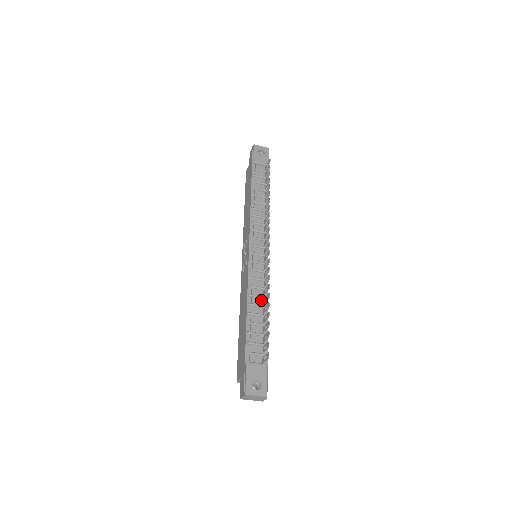
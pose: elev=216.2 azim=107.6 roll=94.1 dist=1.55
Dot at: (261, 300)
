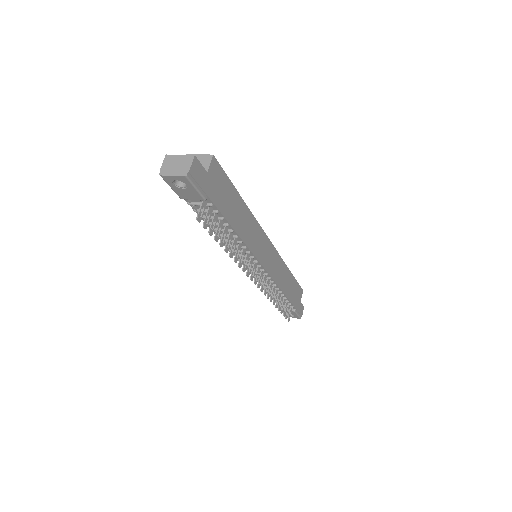
Dot at: occluded
